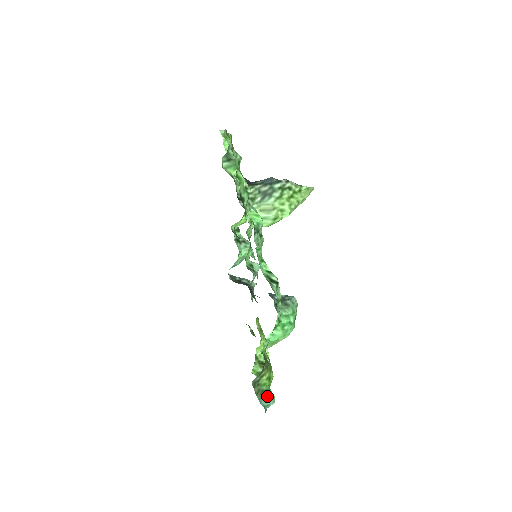
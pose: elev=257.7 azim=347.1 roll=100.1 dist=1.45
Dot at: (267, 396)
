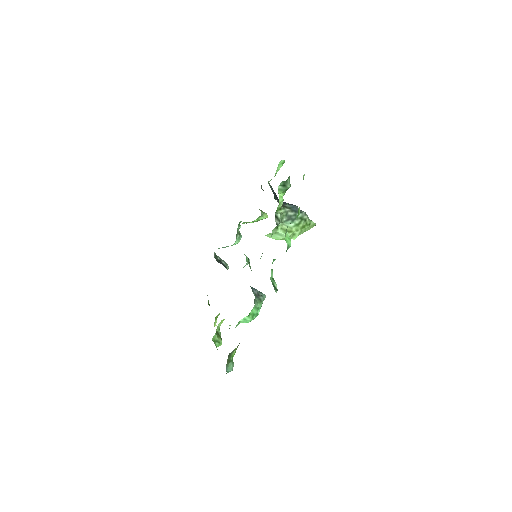
Dot at: (231, 365)
